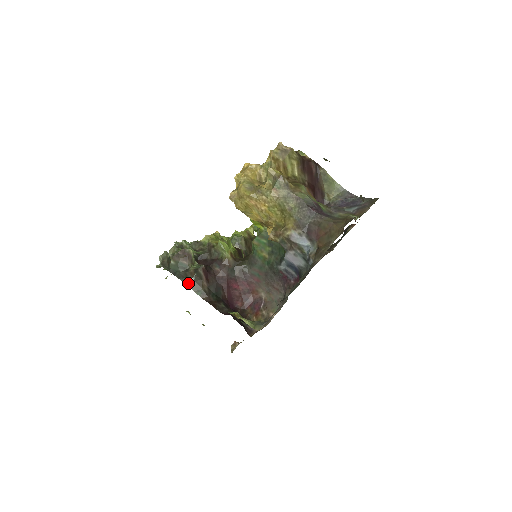
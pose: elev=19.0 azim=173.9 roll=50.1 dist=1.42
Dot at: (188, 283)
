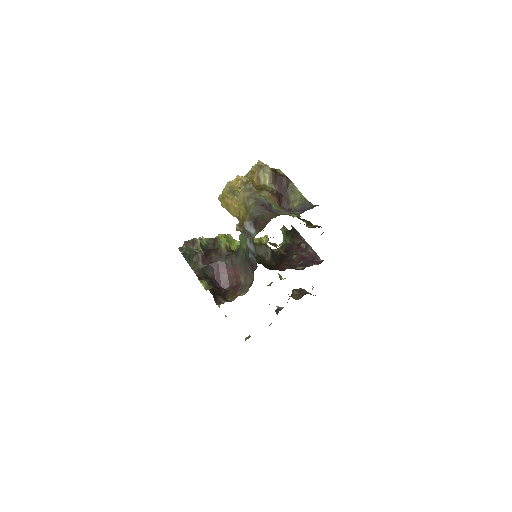
Dot at: (189, 262)
